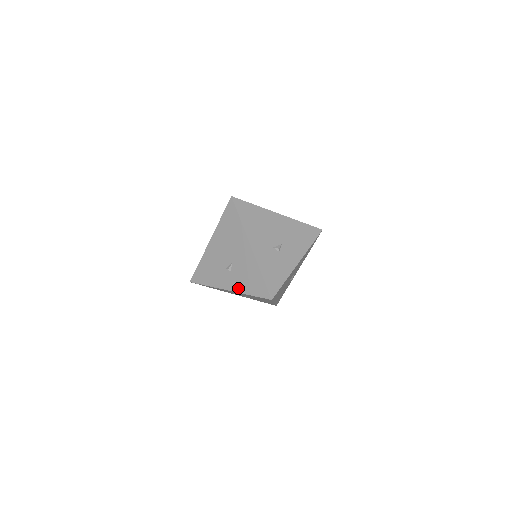
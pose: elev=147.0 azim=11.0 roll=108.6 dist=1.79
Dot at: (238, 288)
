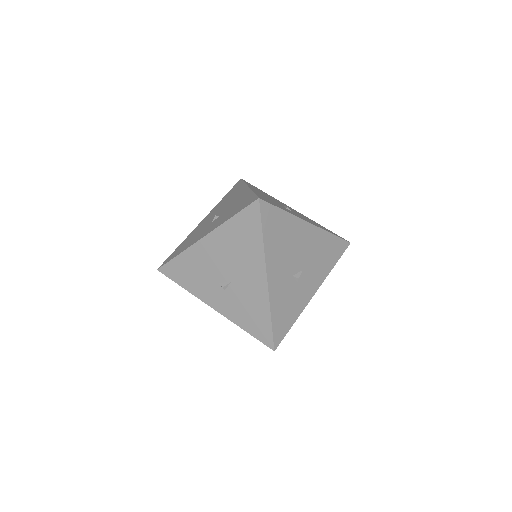
Dot at: (230, 314)
